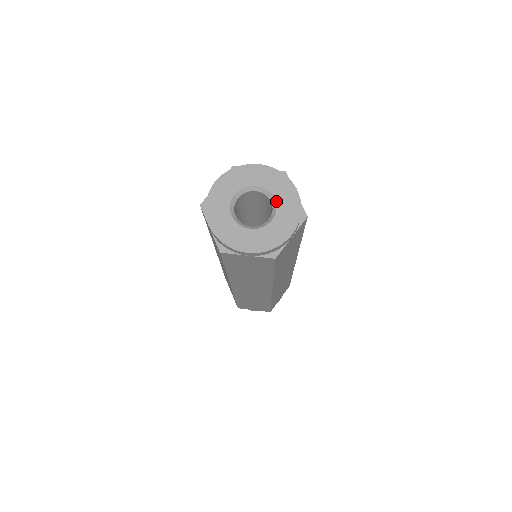
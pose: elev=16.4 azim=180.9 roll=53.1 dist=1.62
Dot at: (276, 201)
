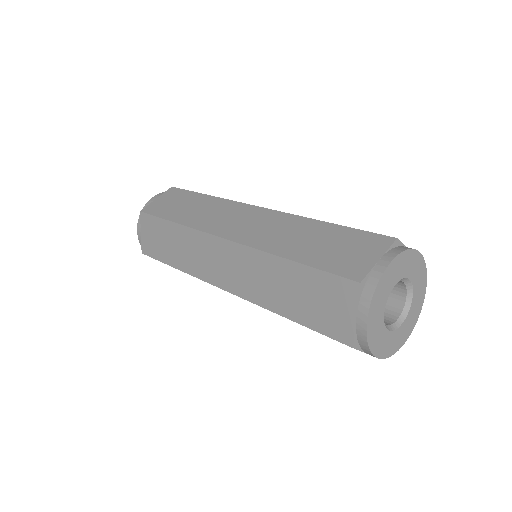
Dot at: (411, 280)
